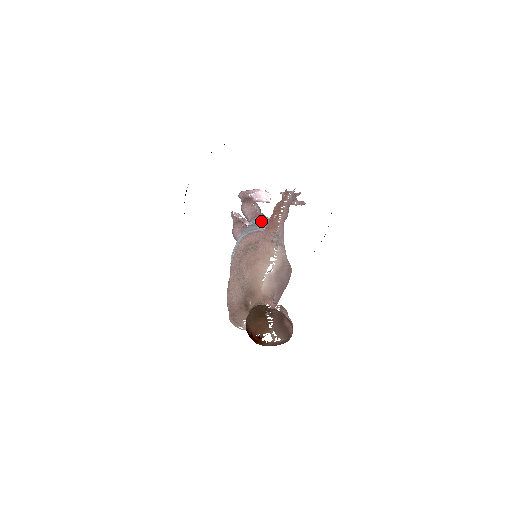
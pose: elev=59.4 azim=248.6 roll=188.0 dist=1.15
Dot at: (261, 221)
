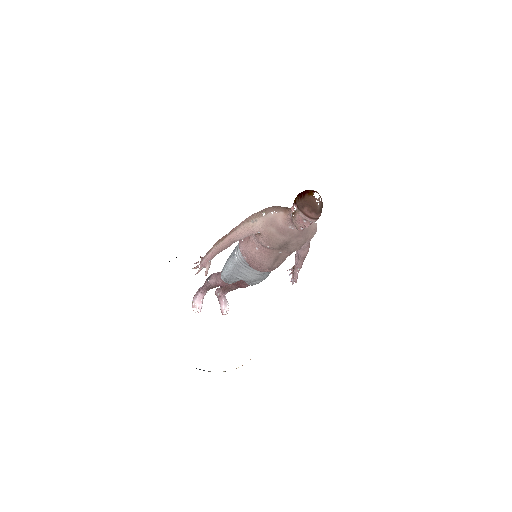
Dot at: occluded
